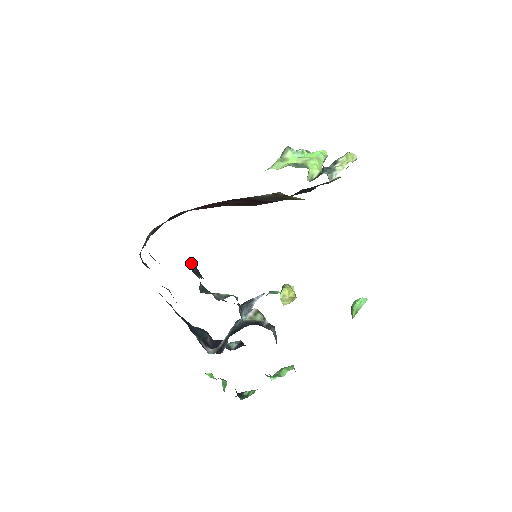
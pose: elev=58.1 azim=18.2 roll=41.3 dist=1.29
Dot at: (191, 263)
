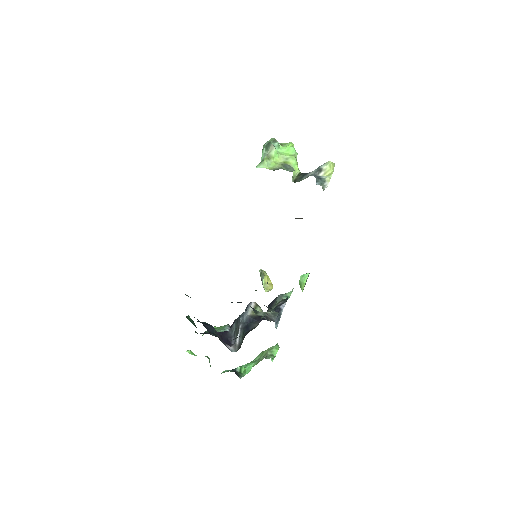
Dot at: occluded
